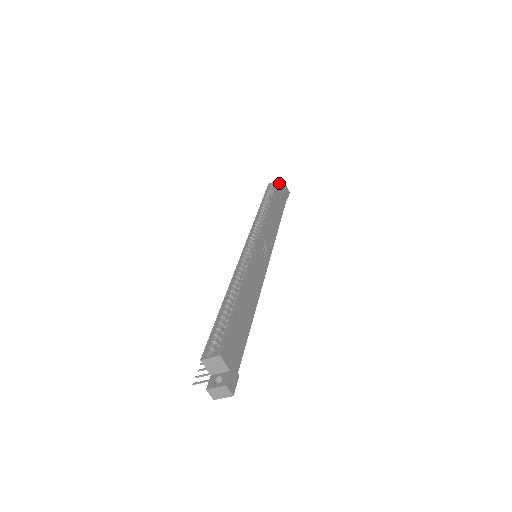
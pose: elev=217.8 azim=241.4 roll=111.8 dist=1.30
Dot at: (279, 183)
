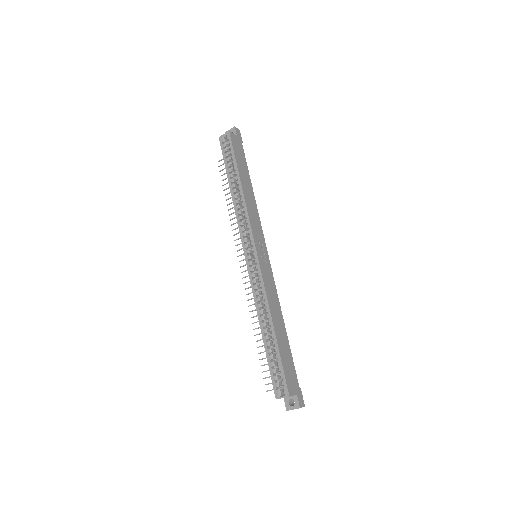
Dot at: (231, 138)
